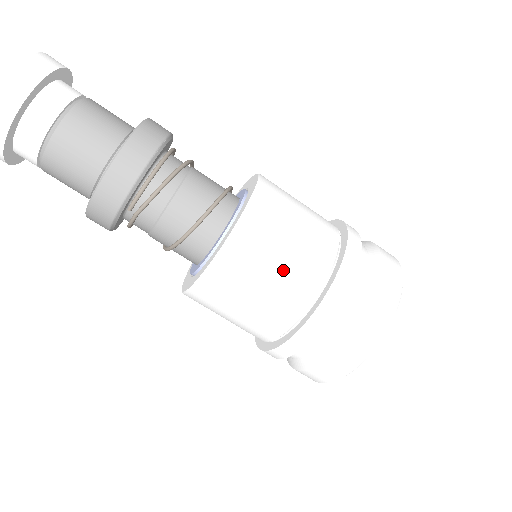
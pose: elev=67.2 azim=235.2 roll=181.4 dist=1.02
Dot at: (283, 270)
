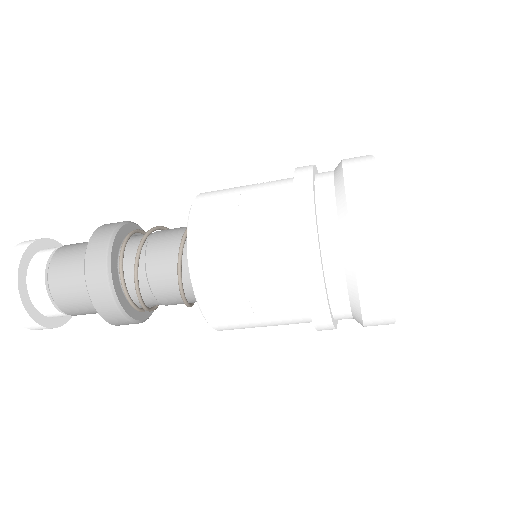
Dot at: (261, 308)
